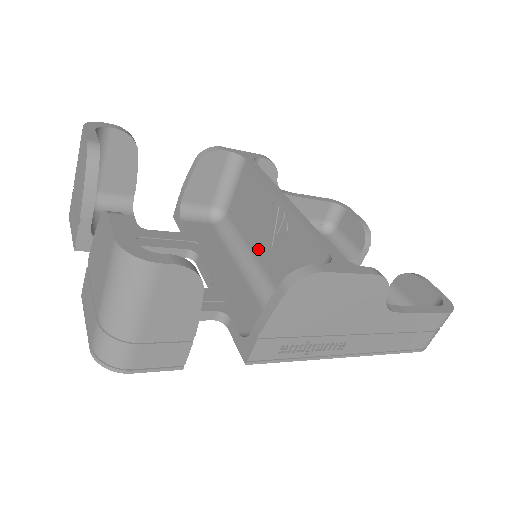
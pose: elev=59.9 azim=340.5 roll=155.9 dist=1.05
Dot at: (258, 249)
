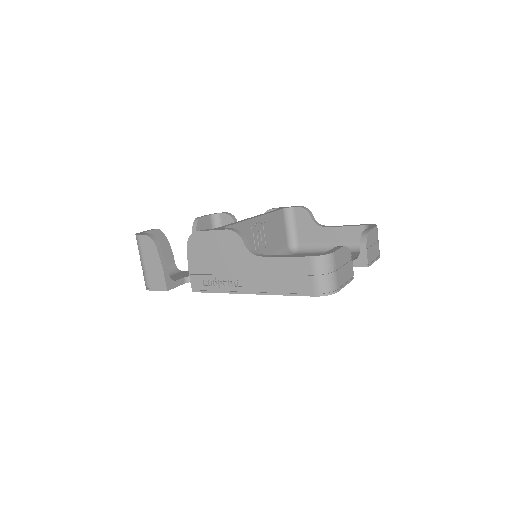
Dot at: occluded
